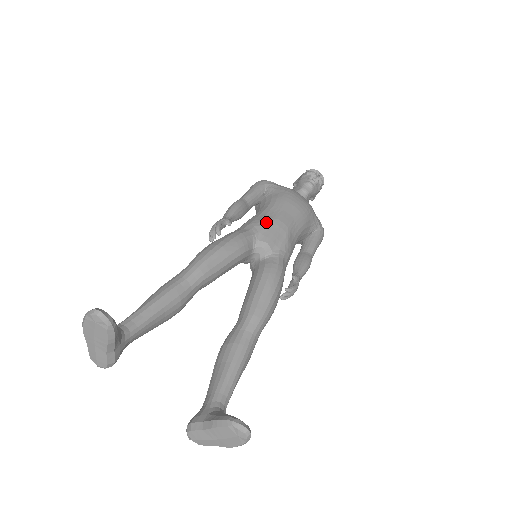
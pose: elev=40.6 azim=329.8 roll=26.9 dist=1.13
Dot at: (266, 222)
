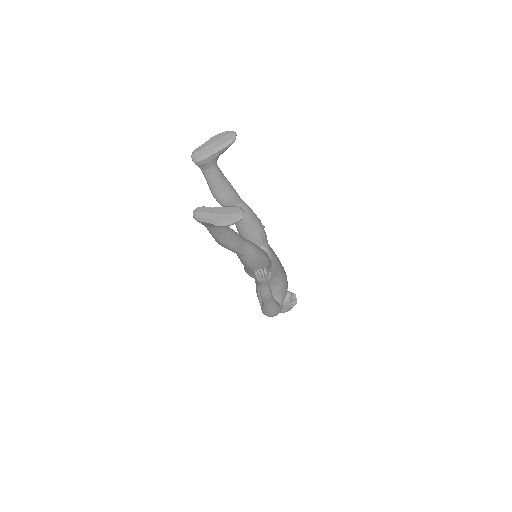
Dot at: occluded
